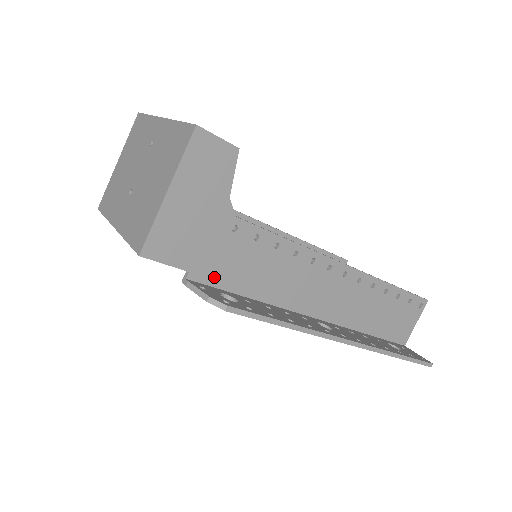
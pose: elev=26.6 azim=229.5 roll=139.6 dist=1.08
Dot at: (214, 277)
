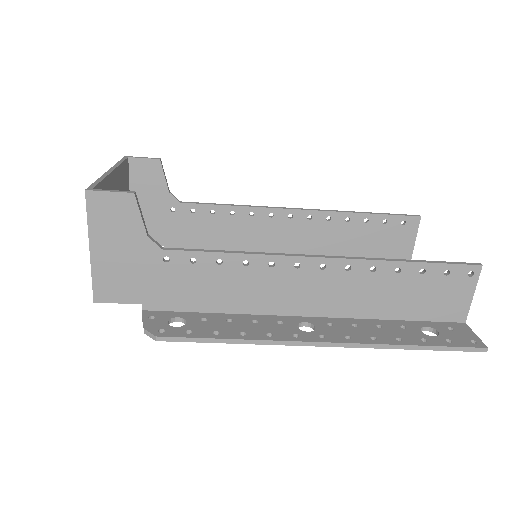
Dot at: (168, 303)
